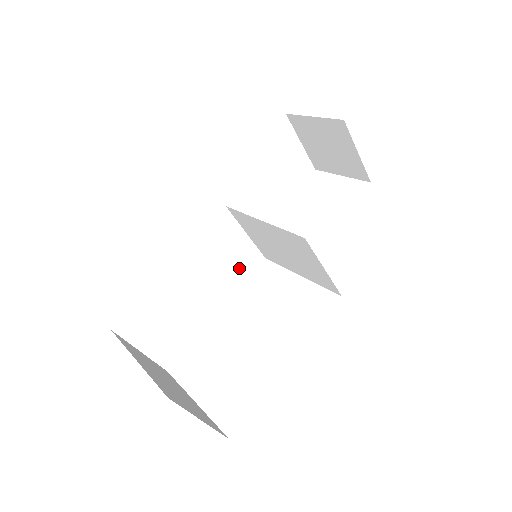
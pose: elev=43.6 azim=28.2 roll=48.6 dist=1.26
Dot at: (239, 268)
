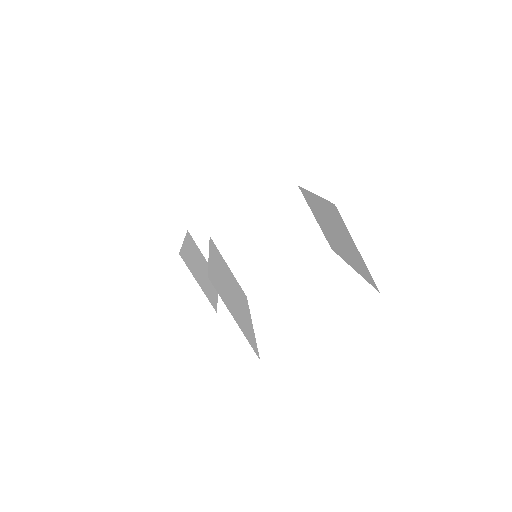
Dot at: (240, 292)
